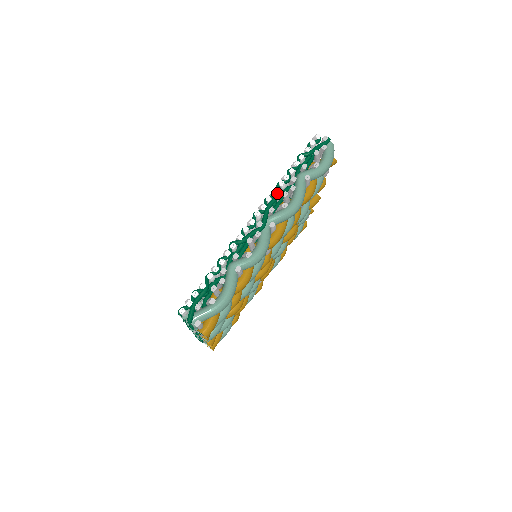
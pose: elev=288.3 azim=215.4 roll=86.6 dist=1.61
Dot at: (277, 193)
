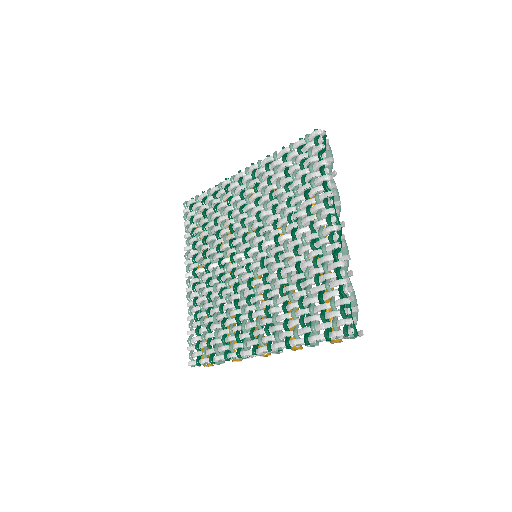
Dot at: (332, 194)
